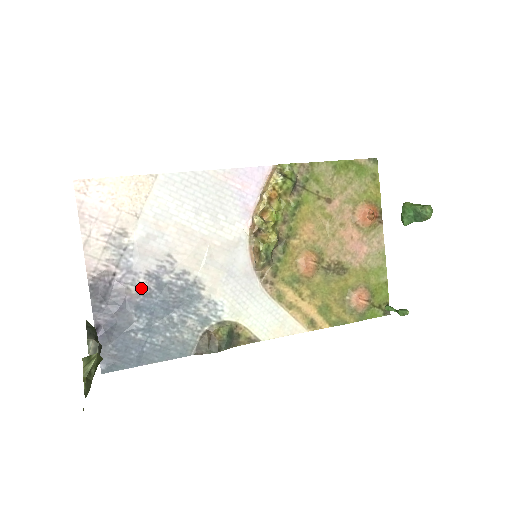
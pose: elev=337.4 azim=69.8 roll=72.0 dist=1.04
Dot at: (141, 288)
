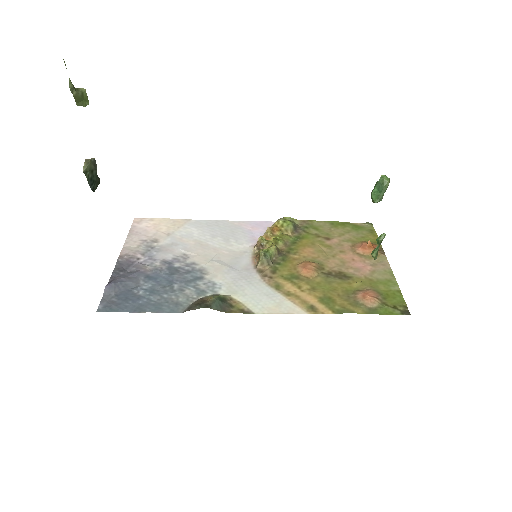
Dot at: (155, 268)
